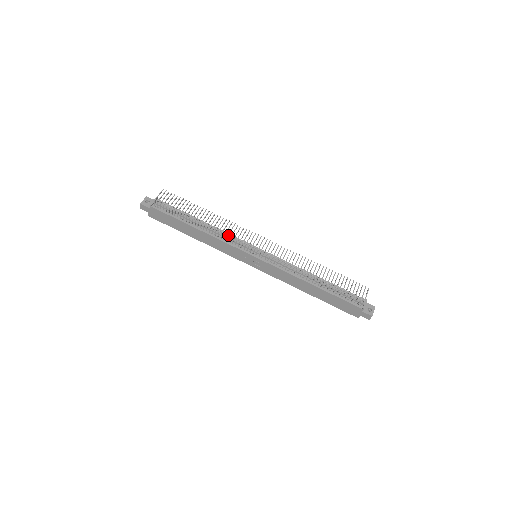
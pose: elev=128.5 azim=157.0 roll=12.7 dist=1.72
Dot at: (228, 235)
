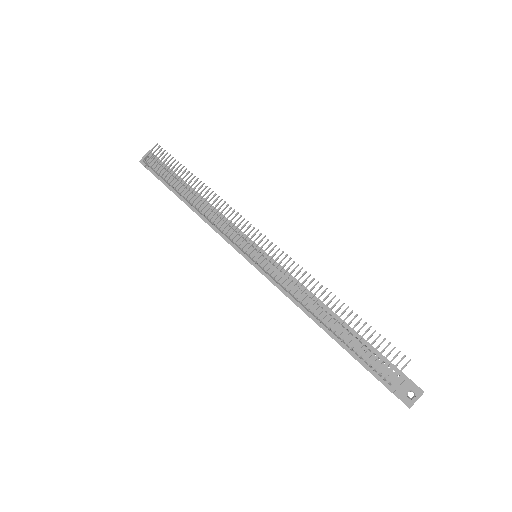
Dot at: (212, 223)
